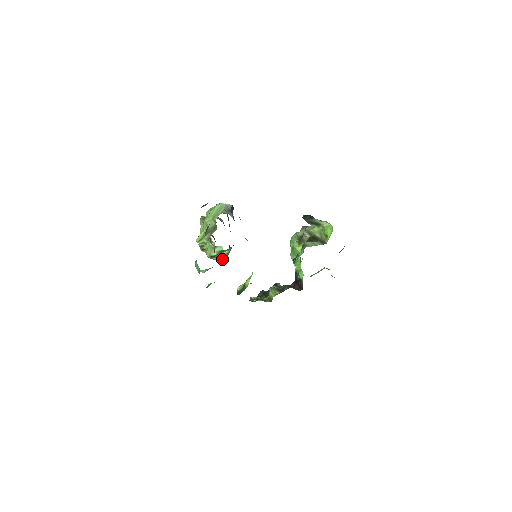
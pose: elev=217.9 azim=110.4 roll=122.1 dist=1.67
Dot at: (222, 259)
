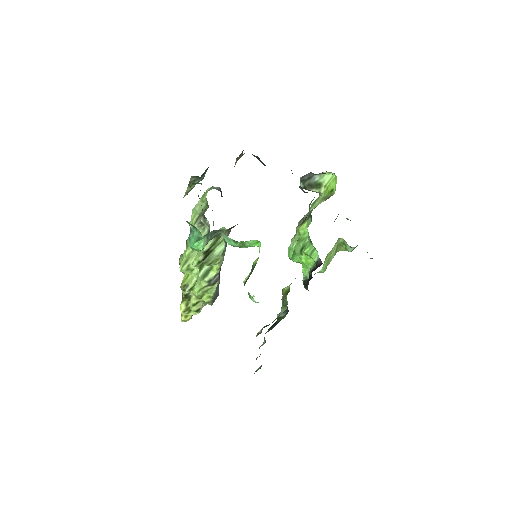
Dot at: (213, 290)
